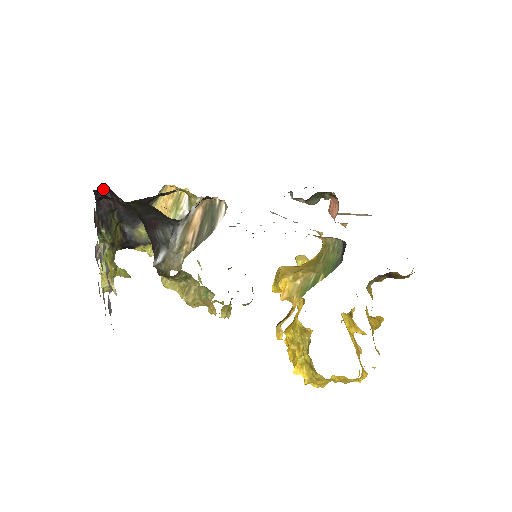
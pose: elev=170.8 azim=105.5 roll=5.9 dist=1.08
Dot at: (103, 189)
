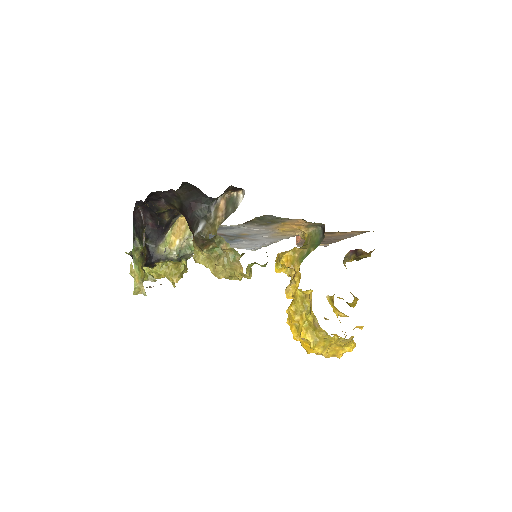
Dot at: (138, 209)
